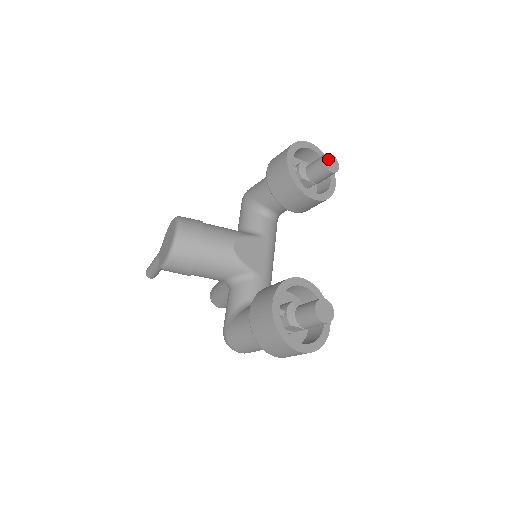
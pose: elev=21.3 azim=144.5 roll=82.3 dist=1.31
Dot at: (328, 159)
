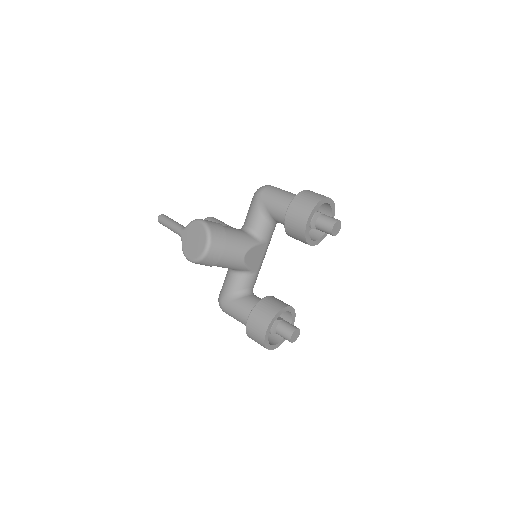
Dot at: (336, 226)
